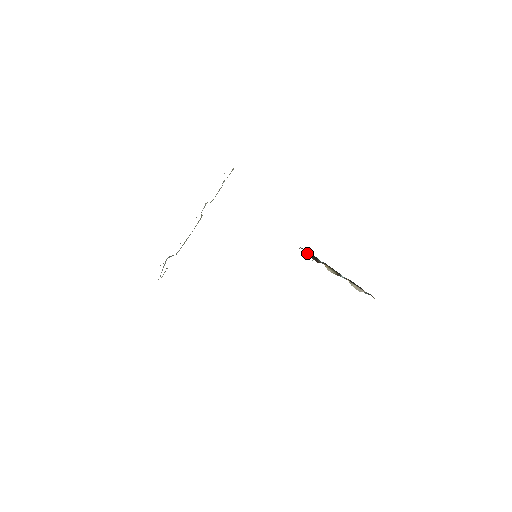
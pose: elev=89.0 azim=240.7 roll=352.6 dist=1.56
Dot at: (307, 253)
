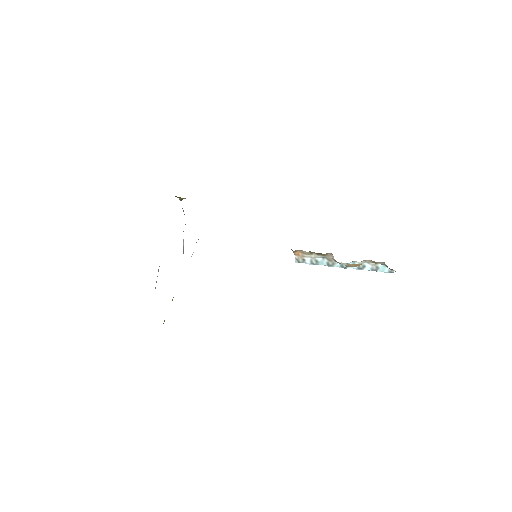
Dot at: (304, 251)
